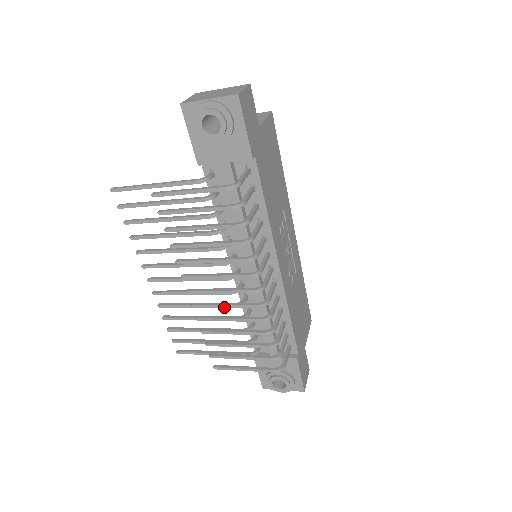
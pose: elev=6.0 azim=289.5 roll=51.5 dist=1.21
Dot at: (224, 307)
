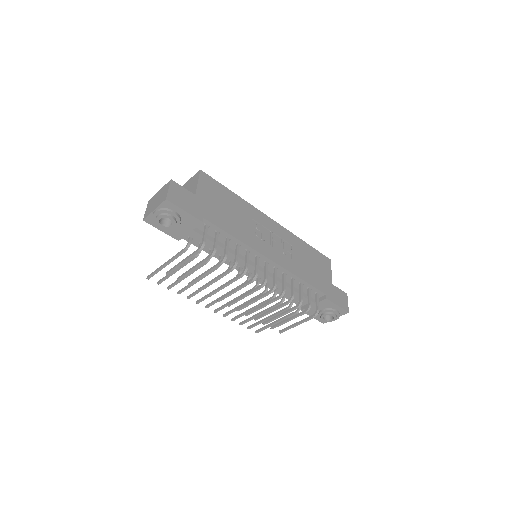
Dot at: occluded
